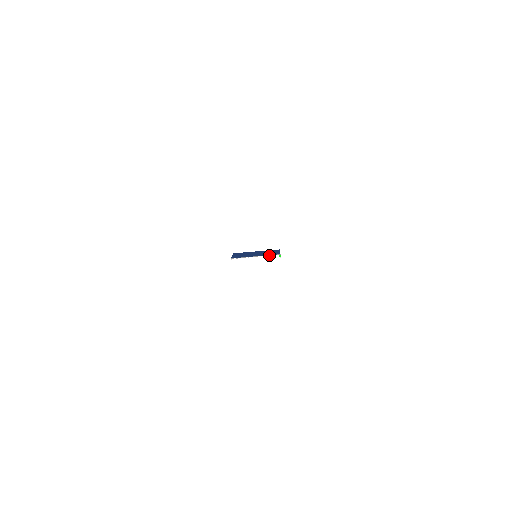
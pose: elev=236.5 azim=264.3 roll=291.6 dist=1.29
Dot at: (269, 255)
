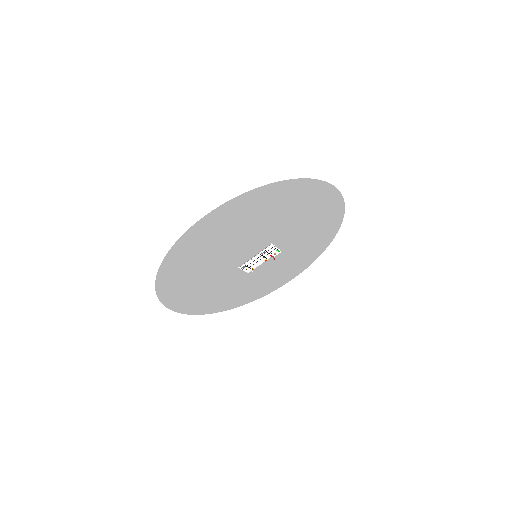
Dot at: (264, 249)
